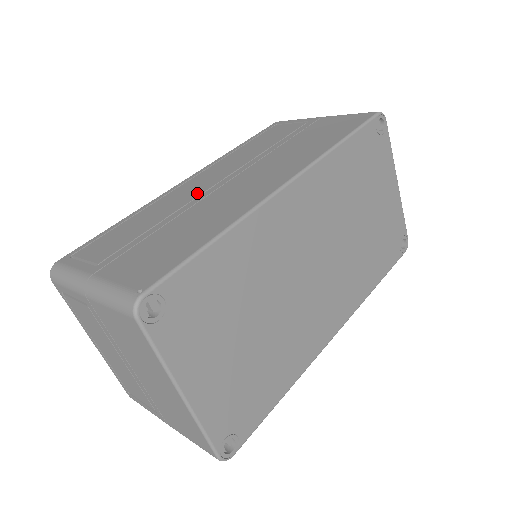
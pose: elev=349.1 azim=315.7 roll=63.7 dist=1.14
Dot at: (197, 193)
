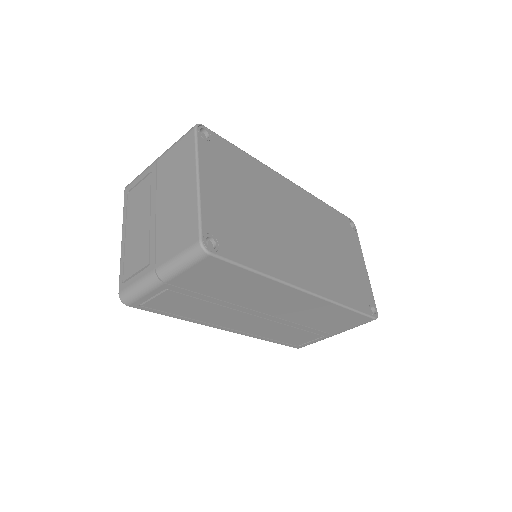
Dot at: occluded
